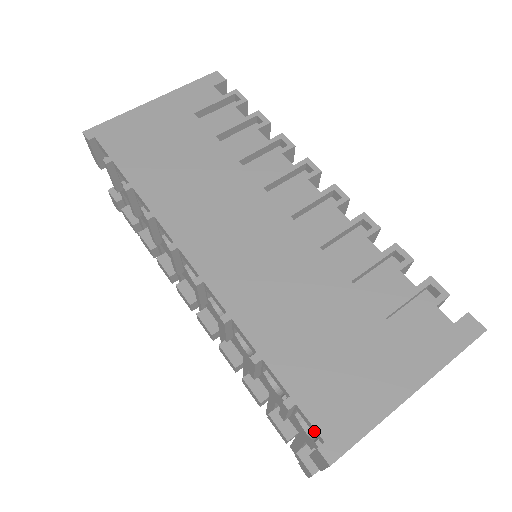
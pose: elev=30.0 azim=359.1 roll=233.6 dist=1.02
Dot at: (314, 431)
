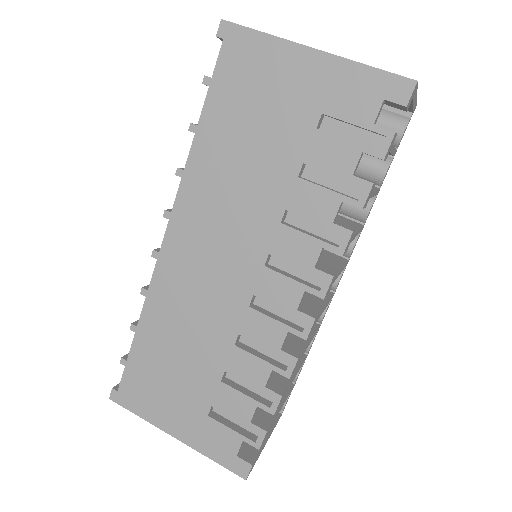
Dot at: (123, 381)
